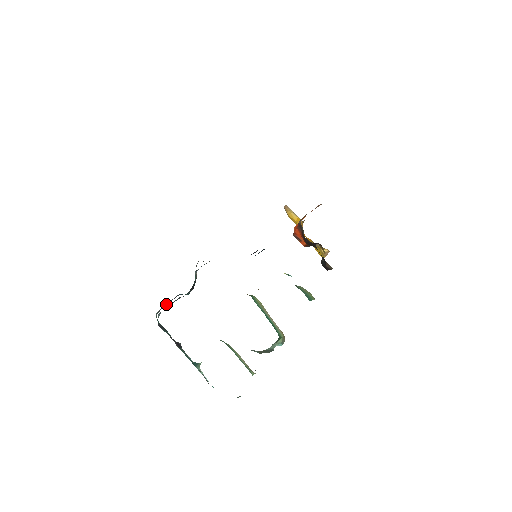
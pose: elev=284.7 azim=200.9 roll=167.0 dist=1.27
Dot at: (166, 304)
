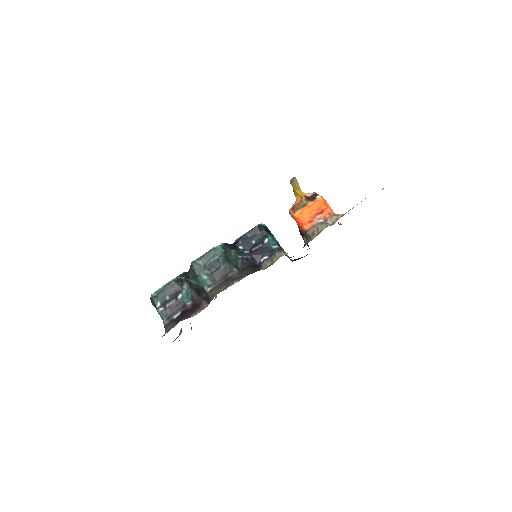
Dot at: (170, 308)
